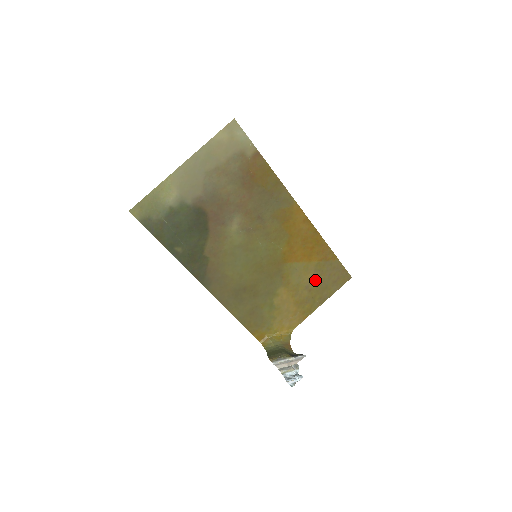
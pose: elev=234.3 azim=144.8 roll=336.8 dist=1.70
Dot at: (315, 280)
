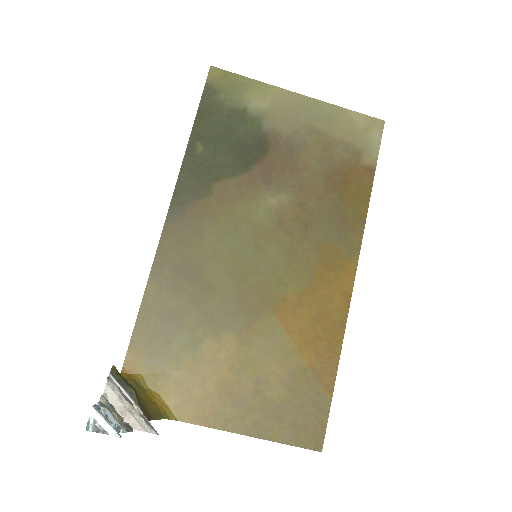
Dot at: (278, 386)
